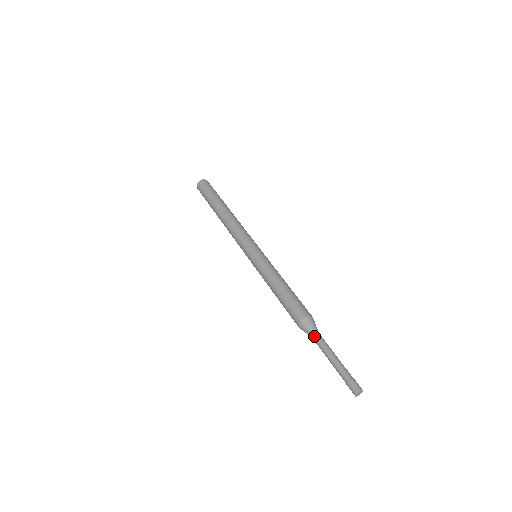
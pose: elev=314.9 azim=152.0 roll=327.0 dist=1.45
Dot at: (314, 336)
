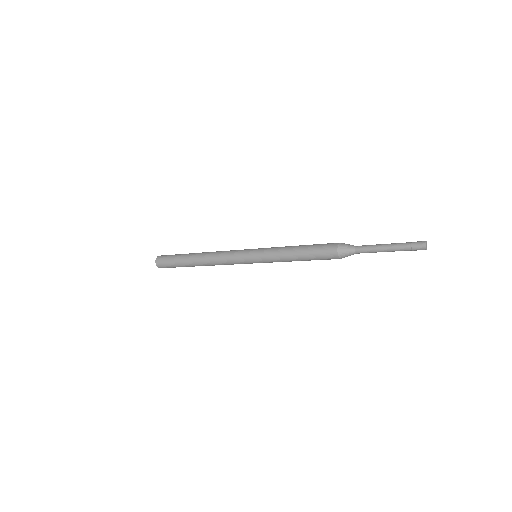
Dot at: (357, 246)
